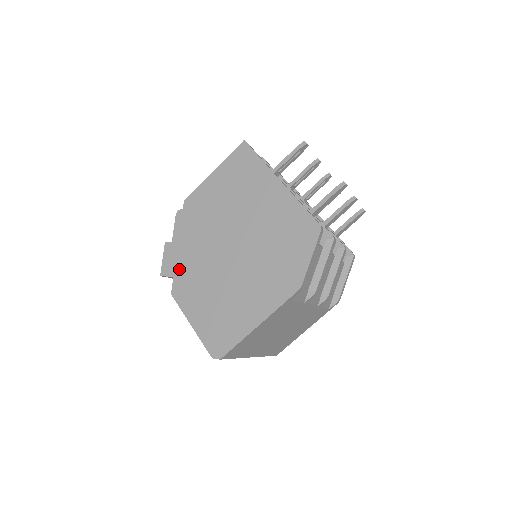
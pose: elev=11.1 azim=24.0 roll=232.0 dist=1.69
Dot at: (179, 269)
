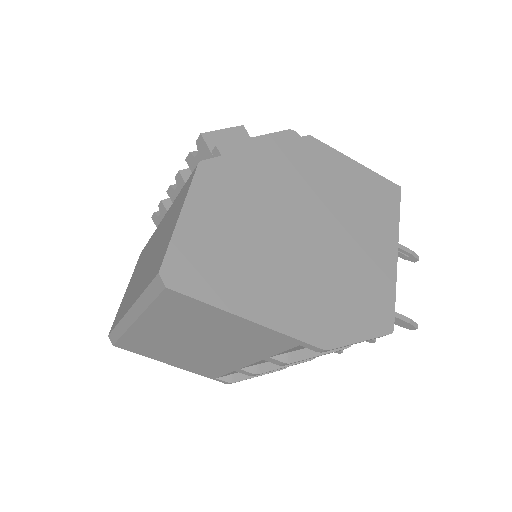
Dot at: (237, 160)
